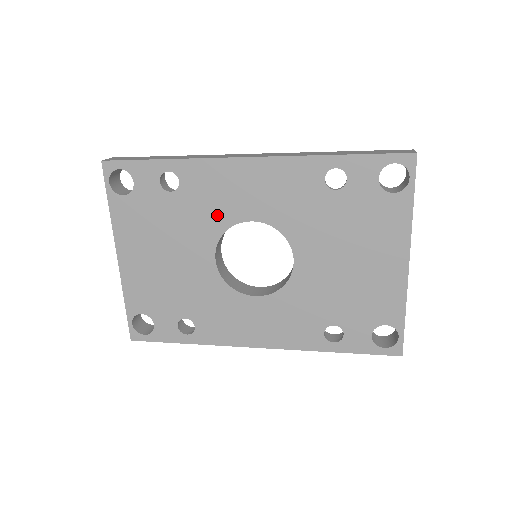
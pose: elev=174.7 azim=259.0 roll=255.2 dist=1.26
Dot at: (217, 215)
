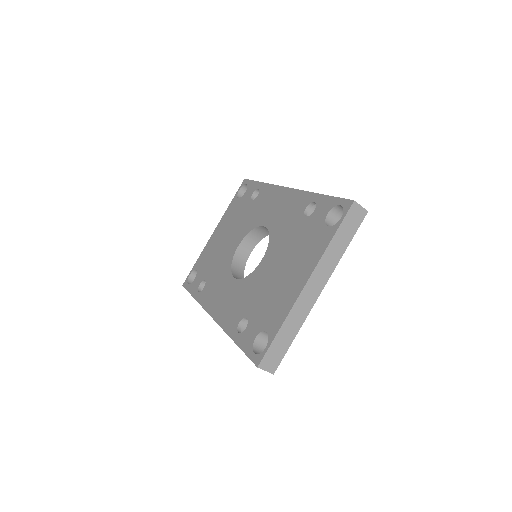
Dot at: (256, 218)
